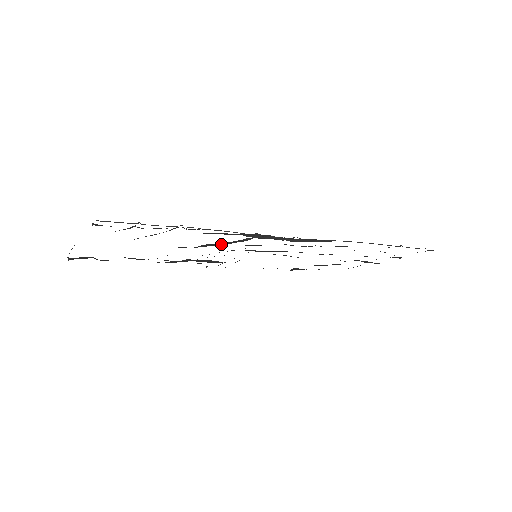
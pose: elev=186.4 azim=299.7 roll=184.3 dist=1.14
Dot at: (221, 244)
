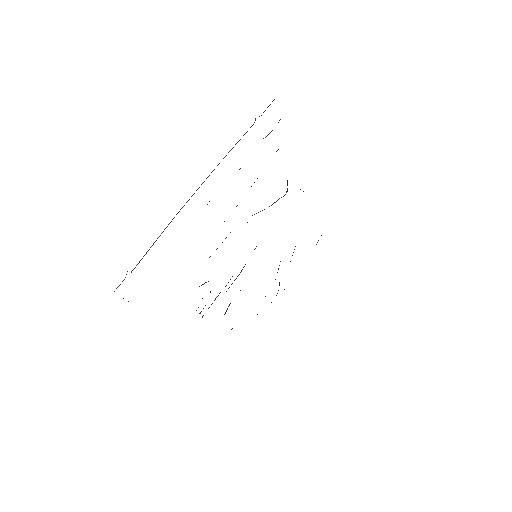
Dot at: occluded
